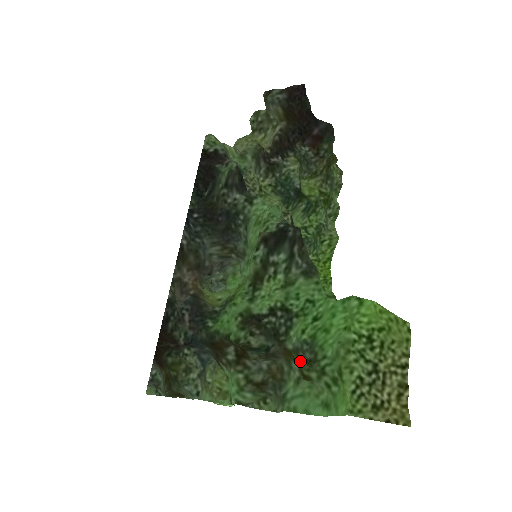
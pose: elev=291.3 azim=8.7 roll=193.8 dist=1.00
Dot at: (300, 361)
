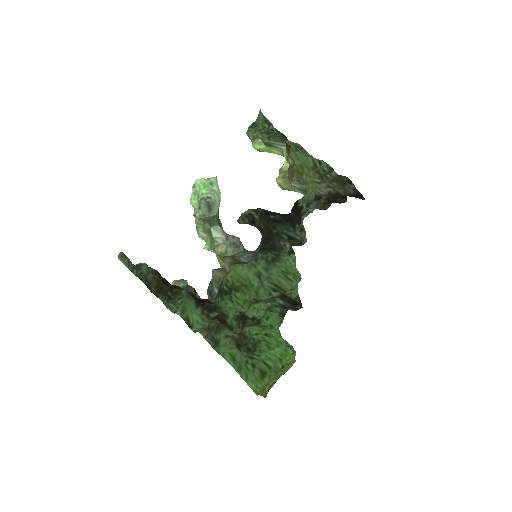
Dot at: (244, 344)
